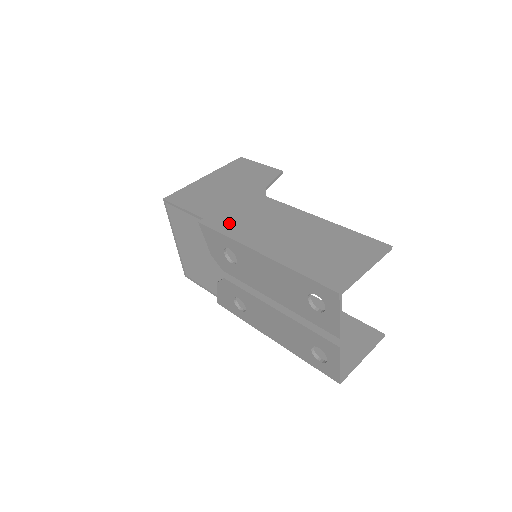
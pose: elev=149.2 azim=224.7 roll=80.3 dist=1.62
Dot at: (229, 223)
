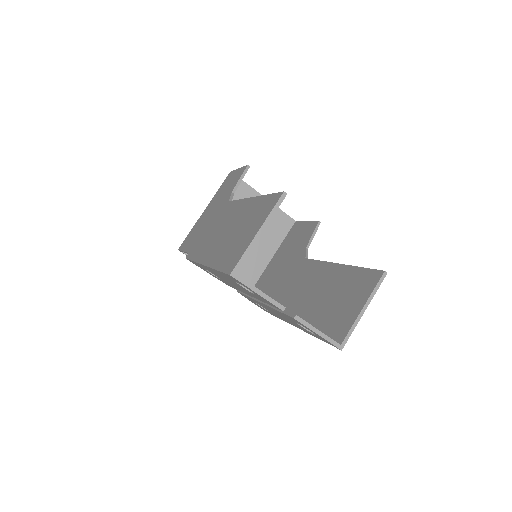
Dot at: (199, 247)
